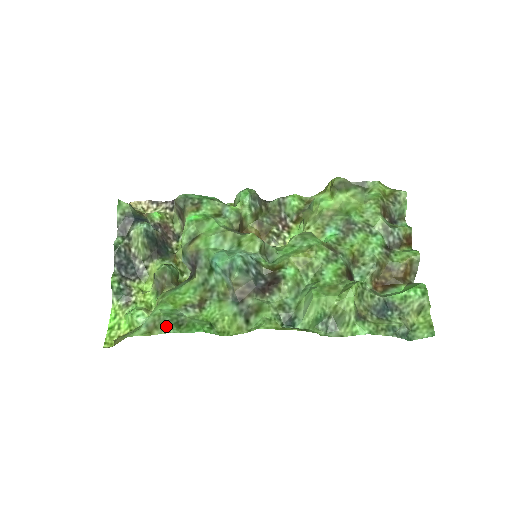
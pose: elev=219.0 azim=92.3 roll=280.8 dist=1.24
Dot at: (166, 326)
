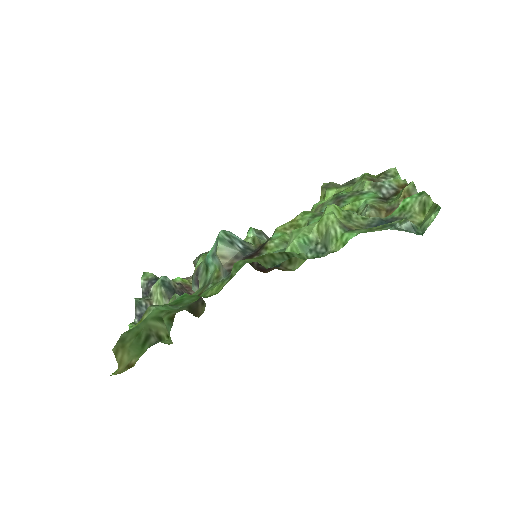
Dot at: (154, 306)
